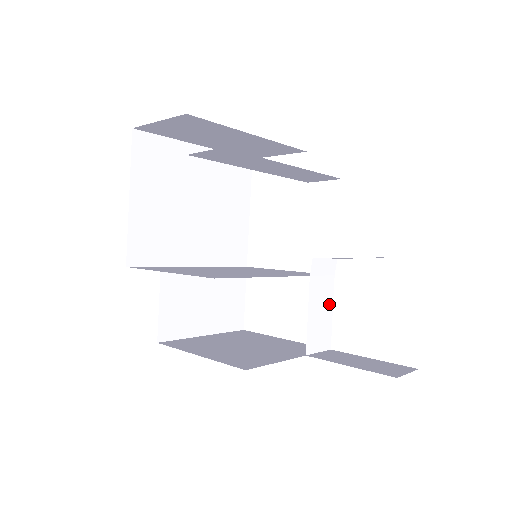
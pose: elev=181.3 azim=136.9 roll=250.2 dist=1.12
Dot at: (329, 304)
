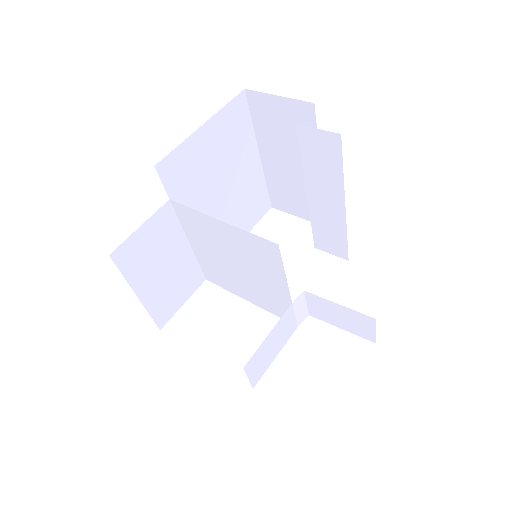
Dot at: (280, 346)
